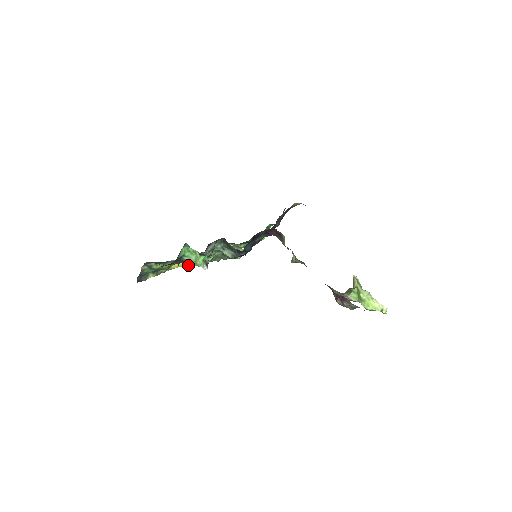
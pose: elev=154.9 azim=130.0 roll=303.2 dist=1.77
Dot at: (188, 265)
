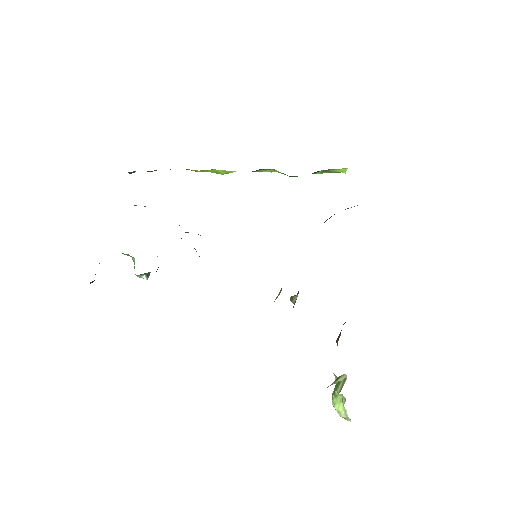
Dot at: (200, 171)
